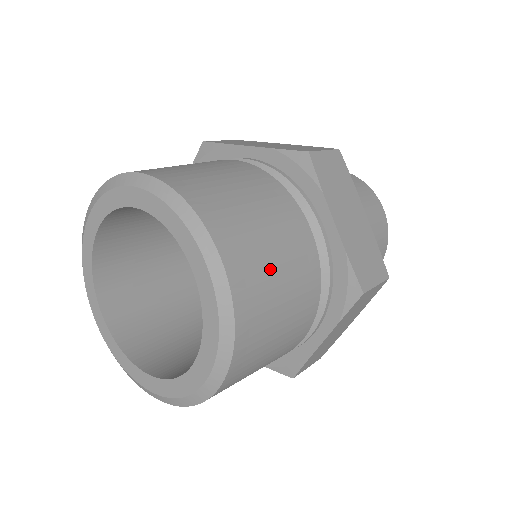
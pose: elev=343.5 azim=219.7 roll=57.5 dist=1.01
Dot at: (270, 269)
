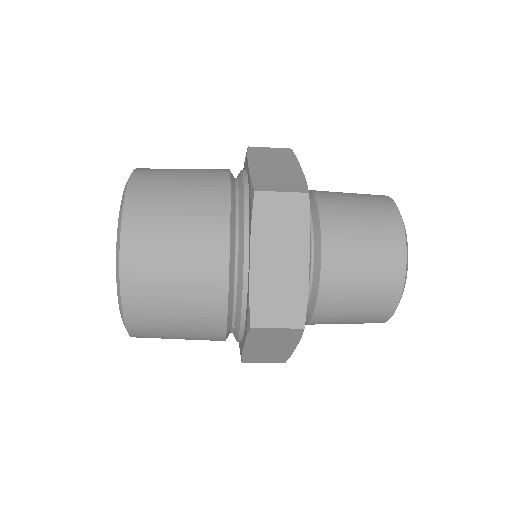
Dot at: (170, 183)
